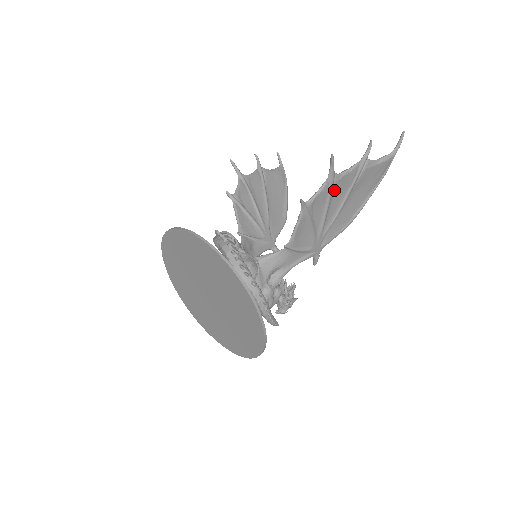
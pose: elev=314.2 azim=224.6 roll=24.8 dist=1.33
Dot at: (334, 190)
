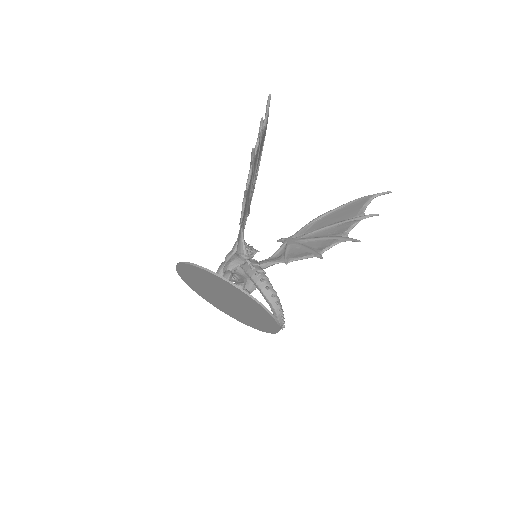
Dot at: occluded
